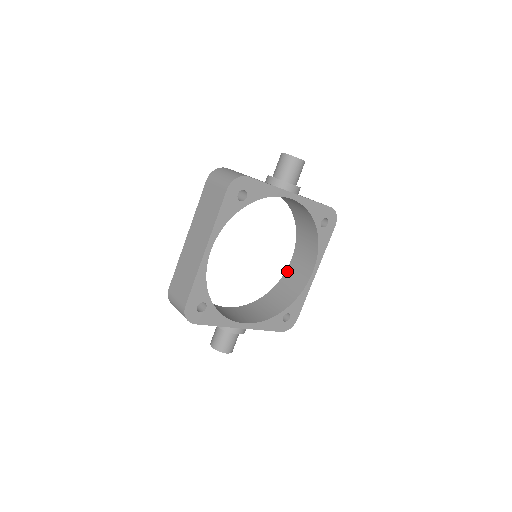
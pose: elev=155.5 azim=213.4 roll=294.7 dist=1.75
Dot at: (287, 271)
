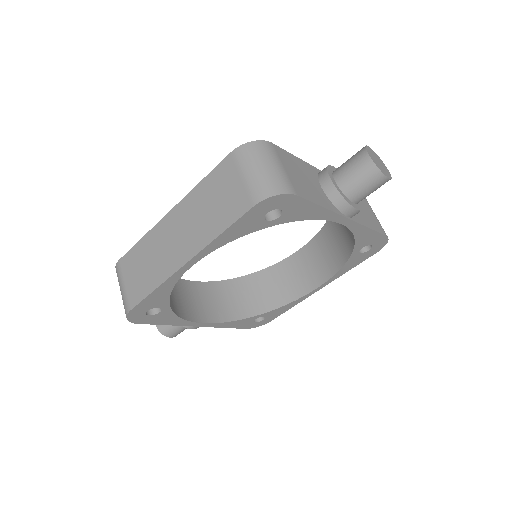
Dot at: (288, 259)
